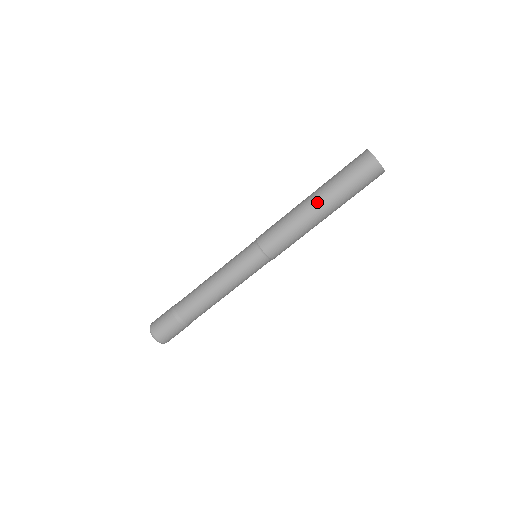
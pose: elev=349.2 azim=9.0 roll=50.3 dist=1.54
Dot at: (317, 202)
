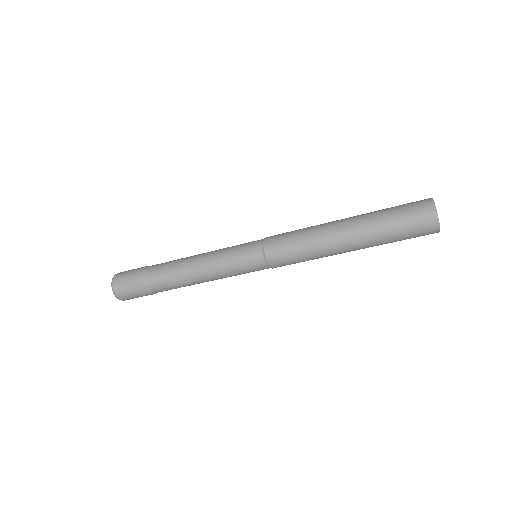
Dot at: (349, 237)
